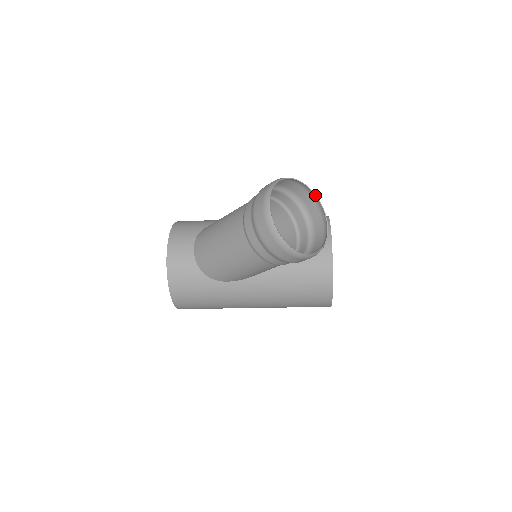
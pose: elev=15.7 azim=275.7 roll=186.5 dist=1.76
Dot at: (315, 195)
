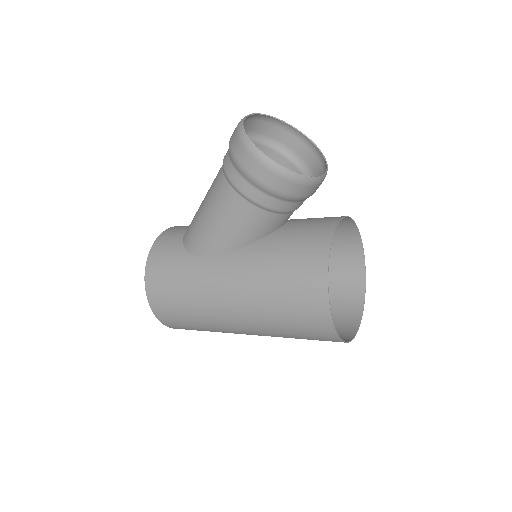
Dot at: (321, 152)
